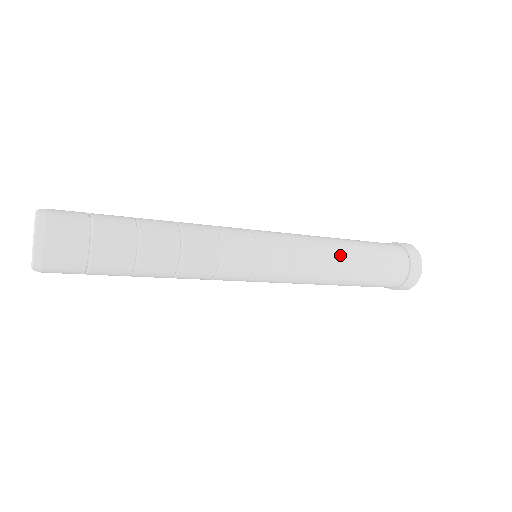
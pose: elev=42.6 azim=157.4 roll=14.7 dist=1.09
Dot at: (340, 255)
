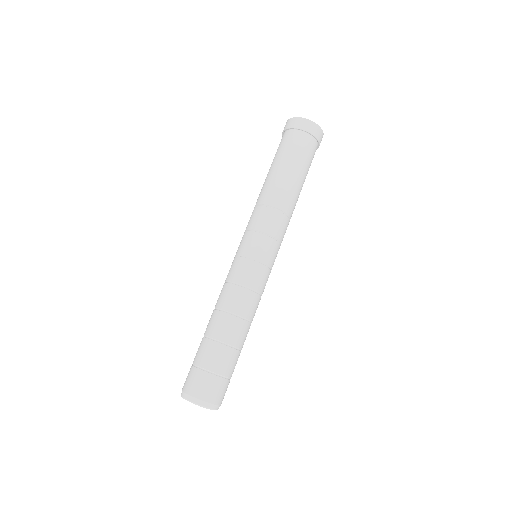
Dot at: (294, 203)
